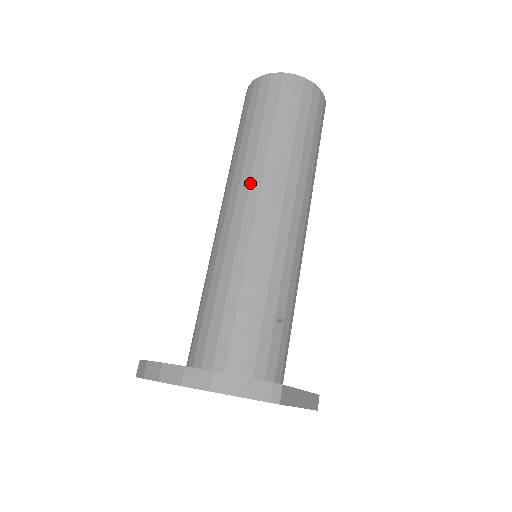
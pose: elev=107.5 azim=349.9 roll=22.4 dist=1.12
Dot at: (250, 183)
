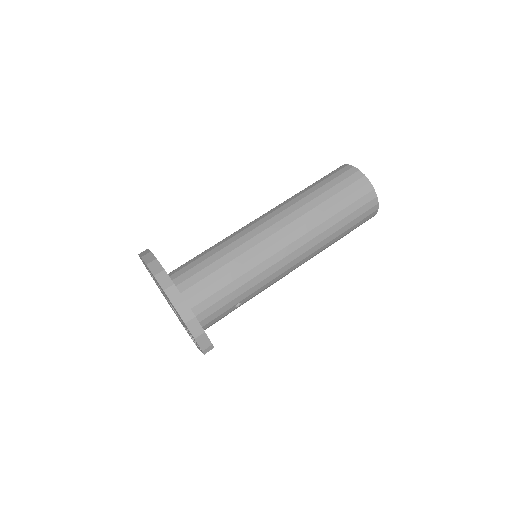
Dot at: (298, 229)
